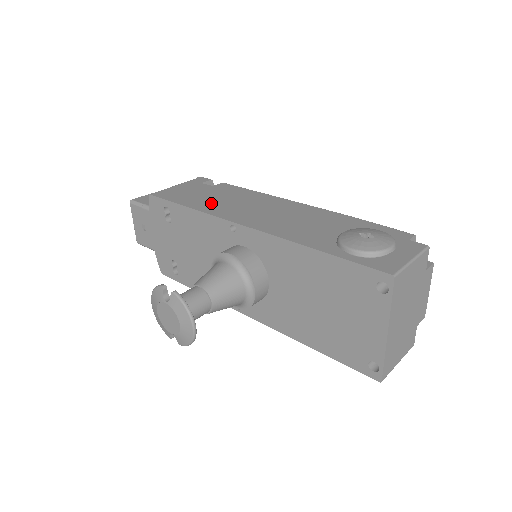
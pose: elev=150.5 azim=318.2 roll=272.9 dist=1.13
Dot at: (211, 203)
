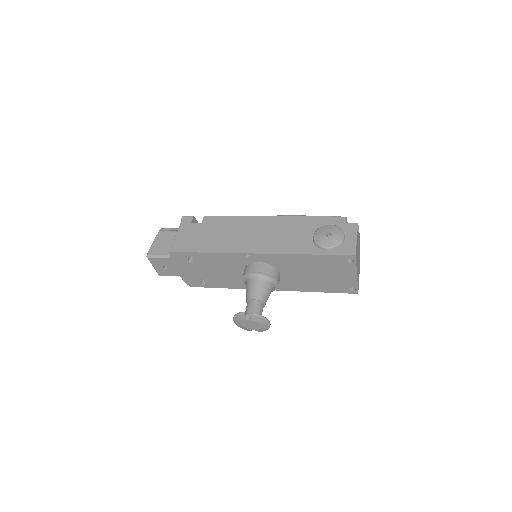
Dot at: (218, 242)
